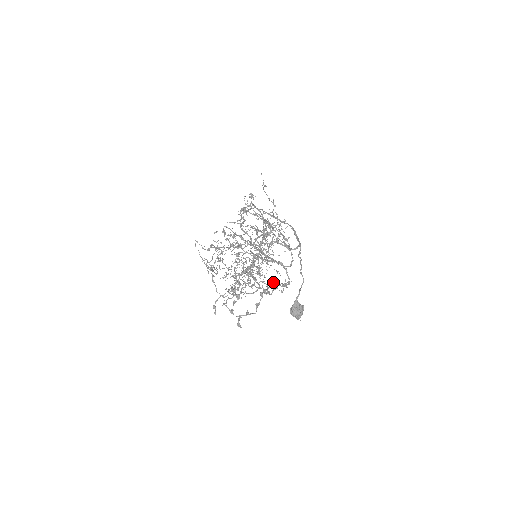
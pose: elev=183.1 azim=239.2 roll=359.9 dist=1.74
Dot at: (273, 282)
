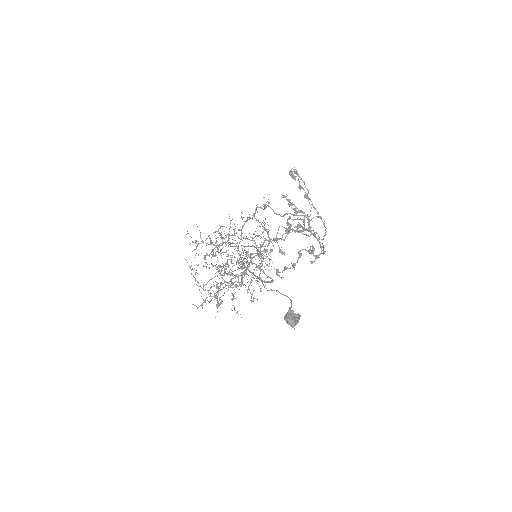
Dot at: (311, 246)
